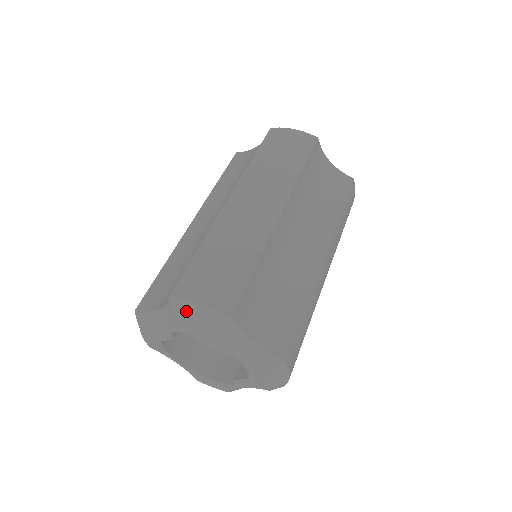
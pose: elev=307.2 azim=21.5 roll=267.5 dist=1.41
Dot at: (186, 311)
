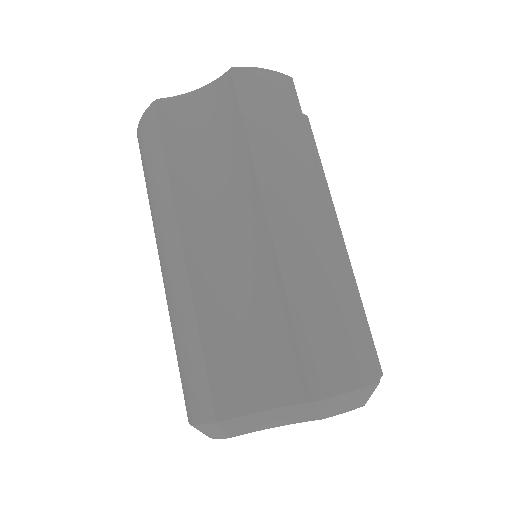
Dot at: (338, 405)
